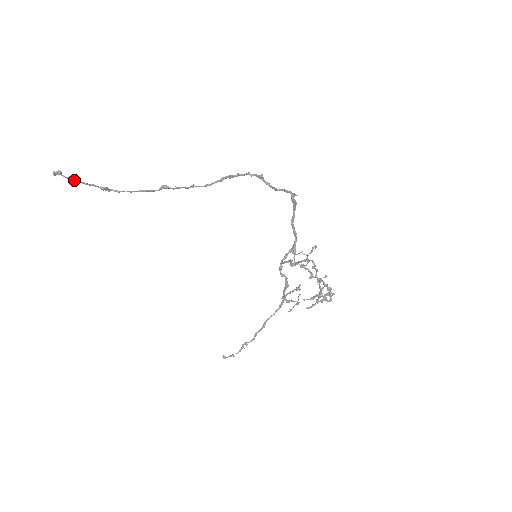
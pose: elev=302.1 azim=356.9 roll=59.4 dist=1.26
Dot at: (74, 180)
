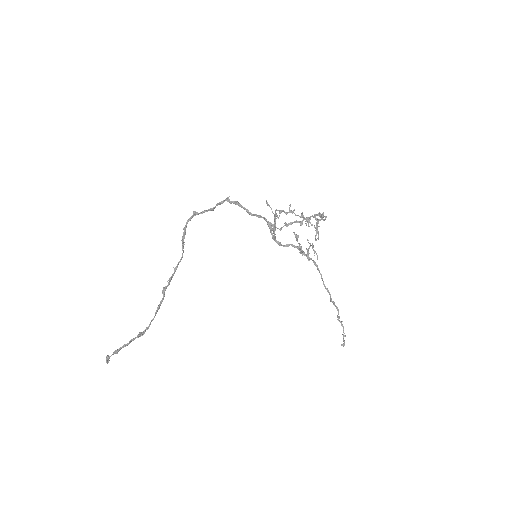
Dot at: (118, 350)
